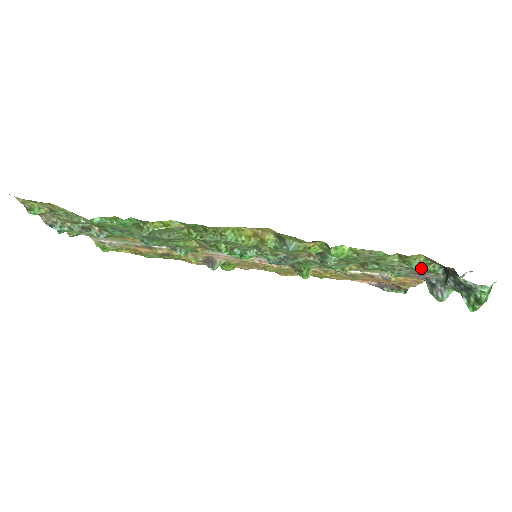
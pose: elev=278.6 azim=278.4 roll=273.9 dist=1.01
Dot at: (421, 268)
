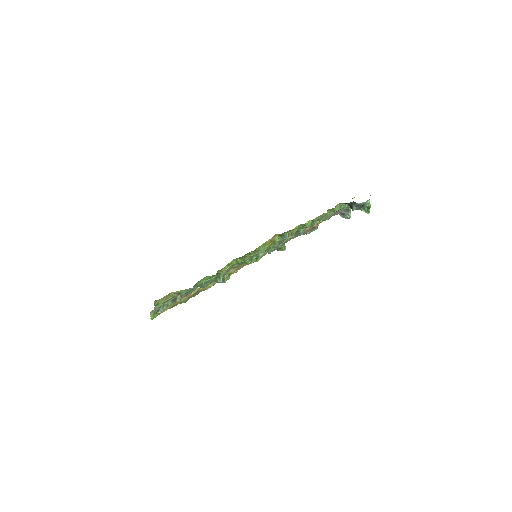
Dot at: occluded
